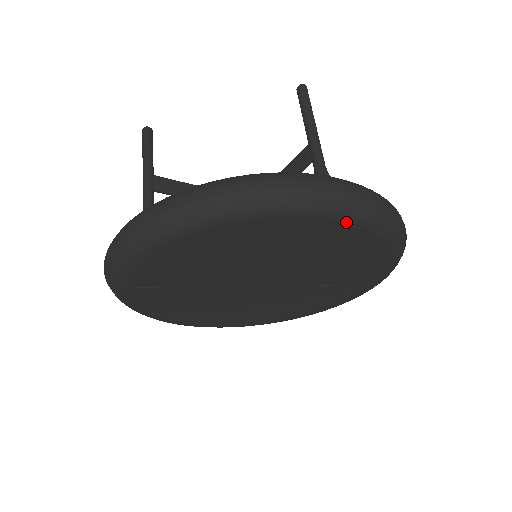
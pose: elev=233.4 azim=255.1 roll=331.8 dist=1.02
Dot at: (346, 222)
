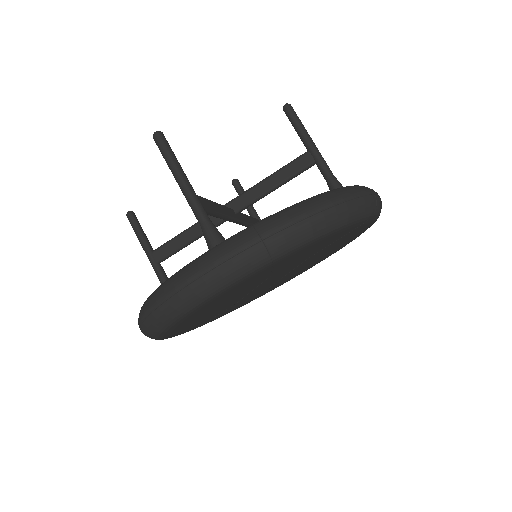
Dot at: (232, 287)
